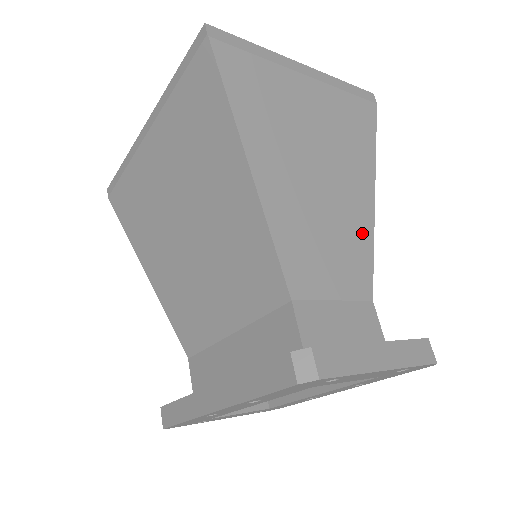
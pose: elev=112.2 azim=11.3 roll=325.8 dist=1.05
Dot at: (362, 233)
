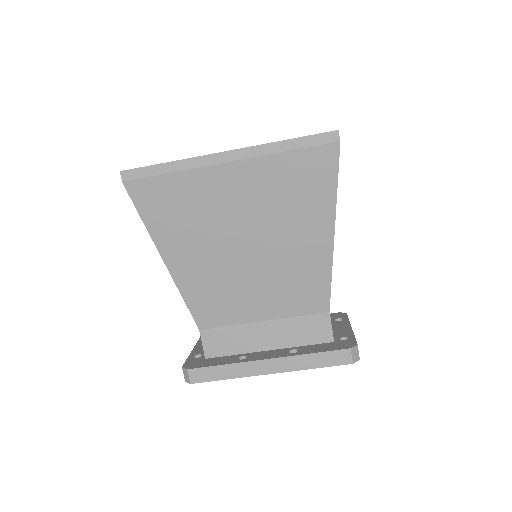
Dot at: occluded
